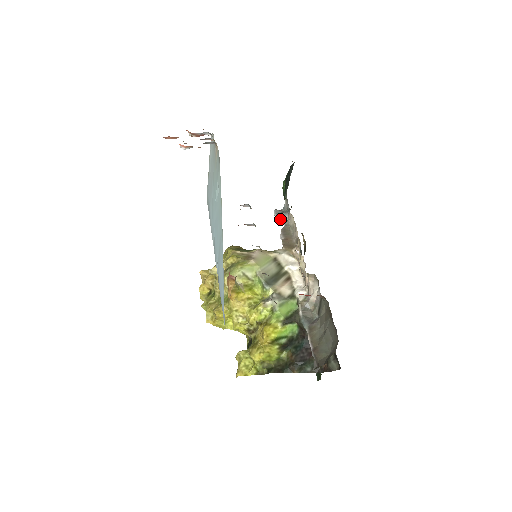
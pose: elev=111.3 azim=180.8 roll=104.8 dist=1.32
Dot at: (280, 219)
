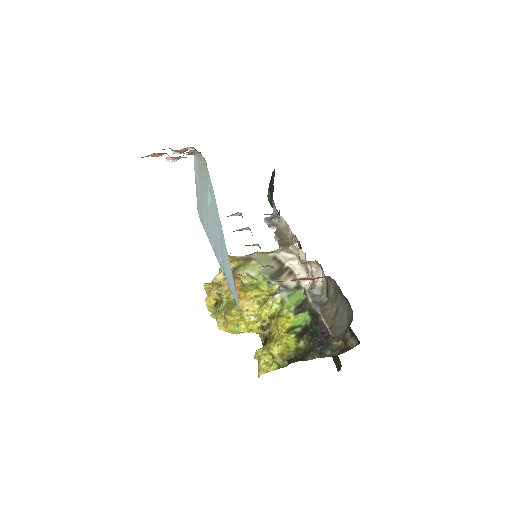
Dot at: (271, 224)
